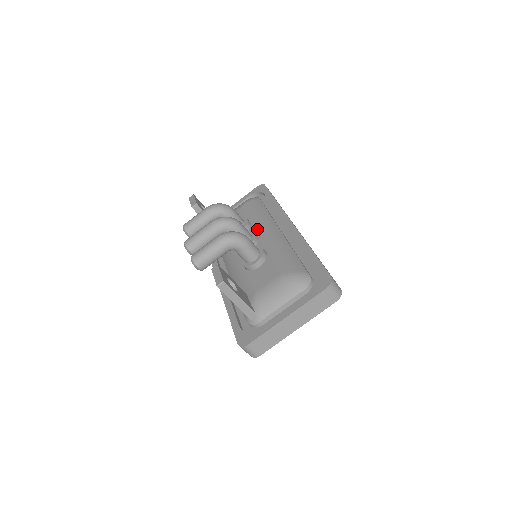
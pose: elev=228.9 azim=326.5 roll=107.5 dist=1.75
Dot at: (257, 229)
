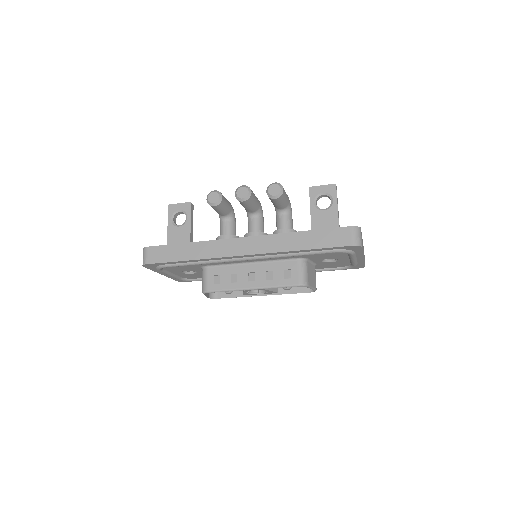
Dot at: occluded
